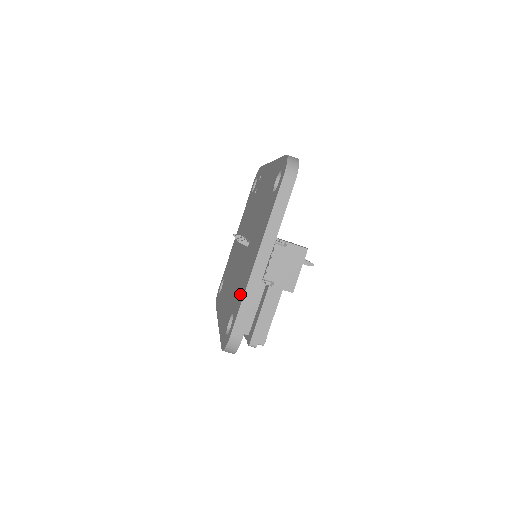
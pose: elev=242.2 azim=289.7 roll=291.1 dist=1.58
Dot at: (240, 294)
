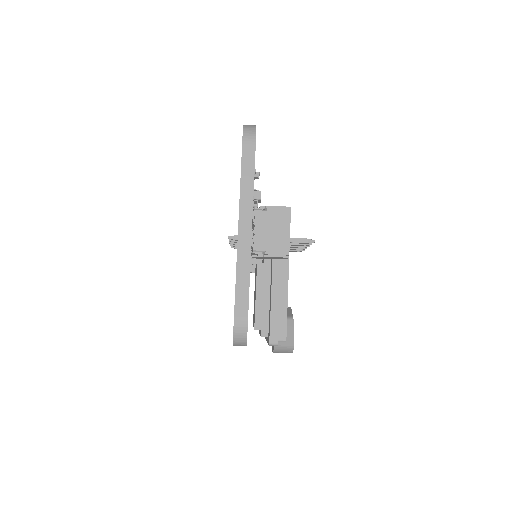
Dot at: occluded
